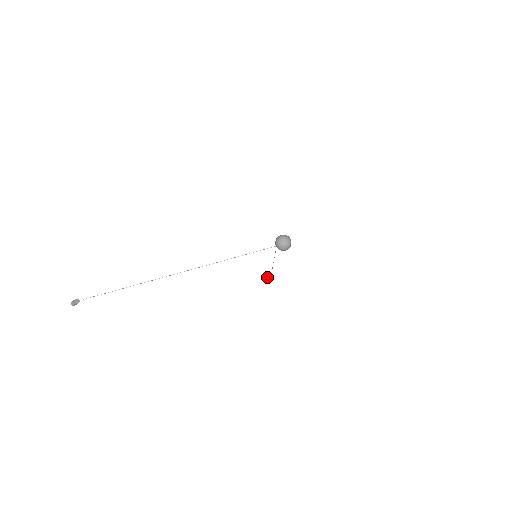
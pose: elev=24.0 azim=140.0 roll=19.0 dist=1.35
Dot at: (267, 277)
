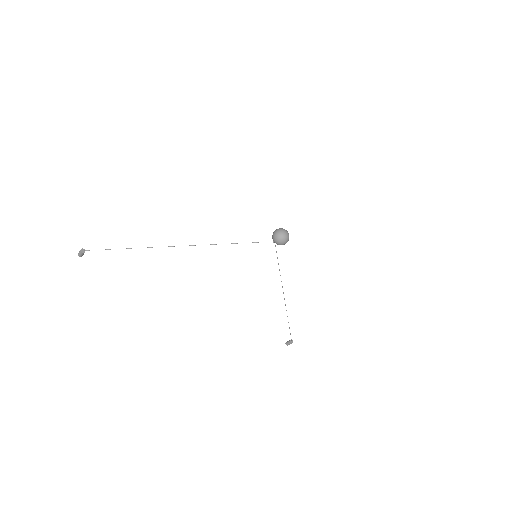
Dot at: (289, 340)
